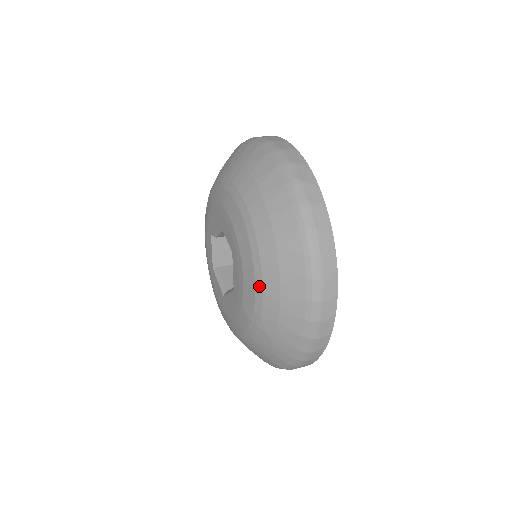
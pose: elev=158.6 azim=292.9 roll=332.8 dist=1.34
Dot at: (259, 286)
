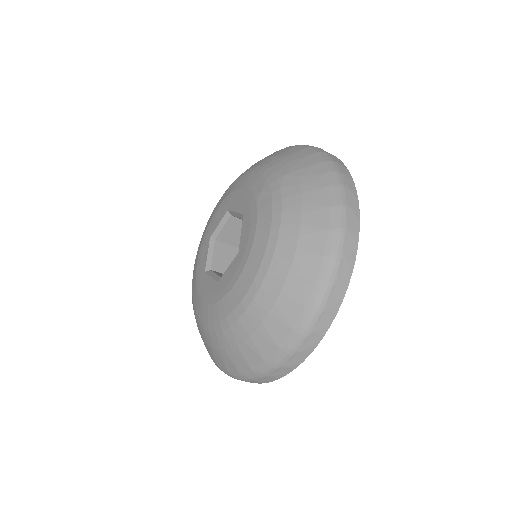
Dot at: (258, 169)
